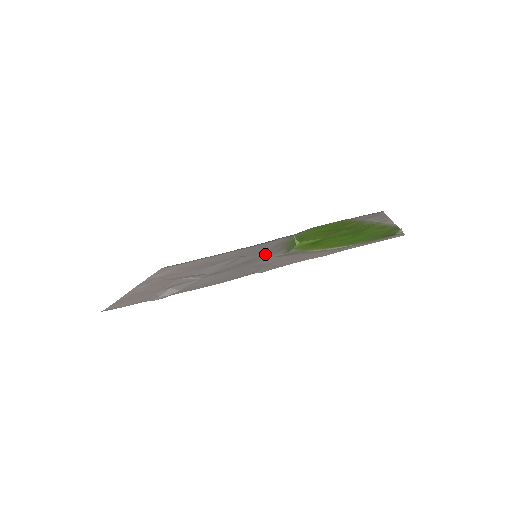
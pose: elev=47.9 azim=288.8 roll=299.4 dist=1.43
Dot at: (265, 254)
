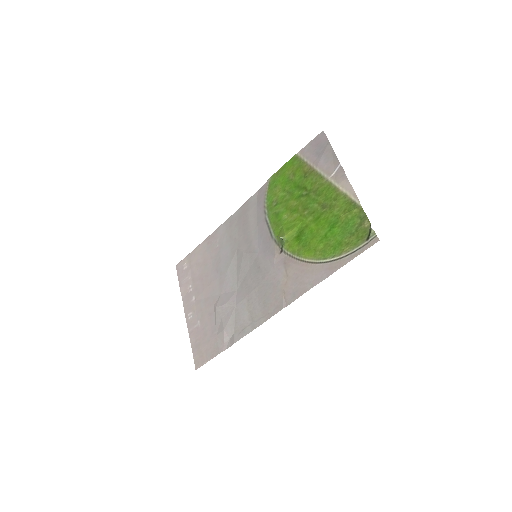
Dot at: (262, 252)
